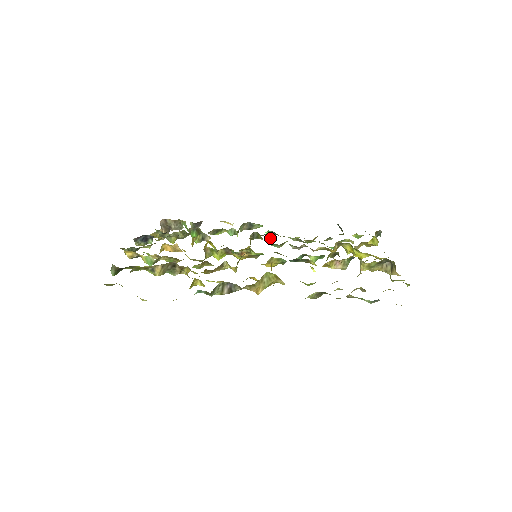
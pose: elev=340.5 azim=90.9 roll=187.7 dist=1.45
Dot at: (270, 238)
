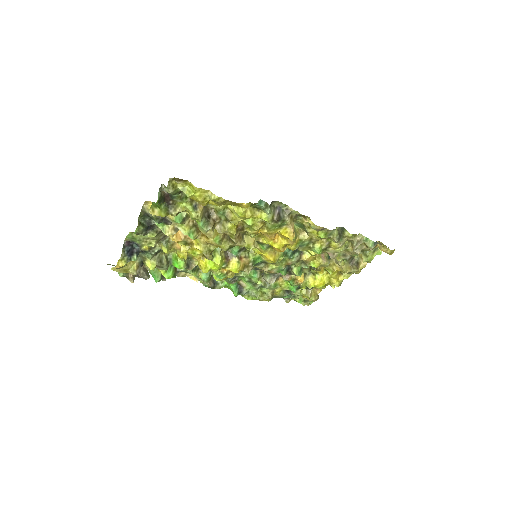
Dot at: (234, 295)
